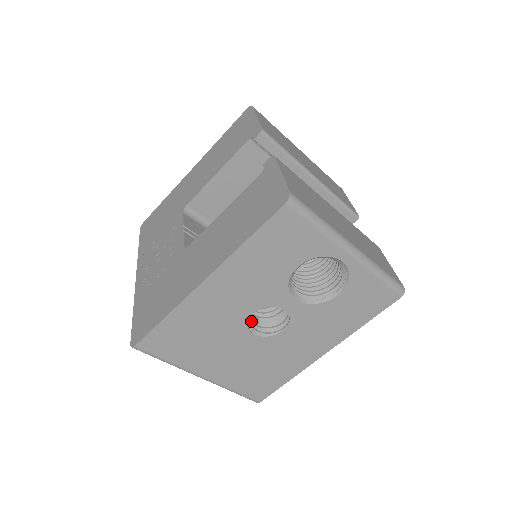
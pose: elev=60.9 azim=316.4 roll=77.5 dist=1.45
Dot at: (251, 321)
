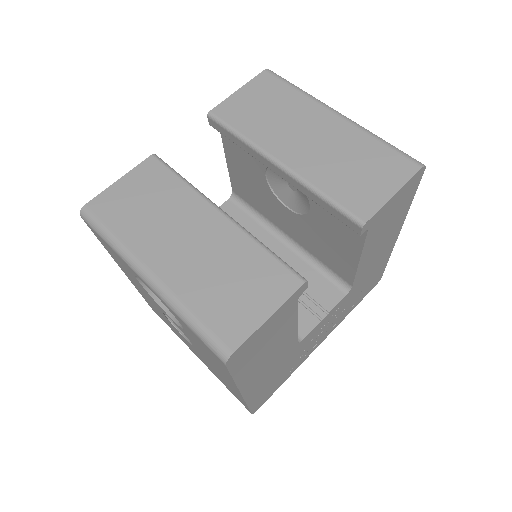
Dot at: occluded
